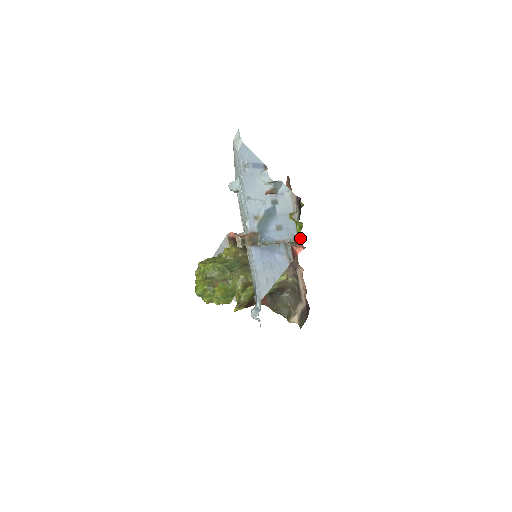
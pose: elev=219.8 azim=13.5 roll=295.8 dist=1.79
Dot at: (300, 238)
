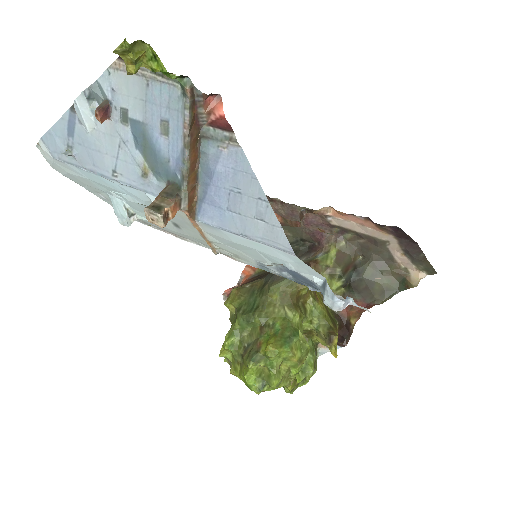
Dot at: (184, 81)
